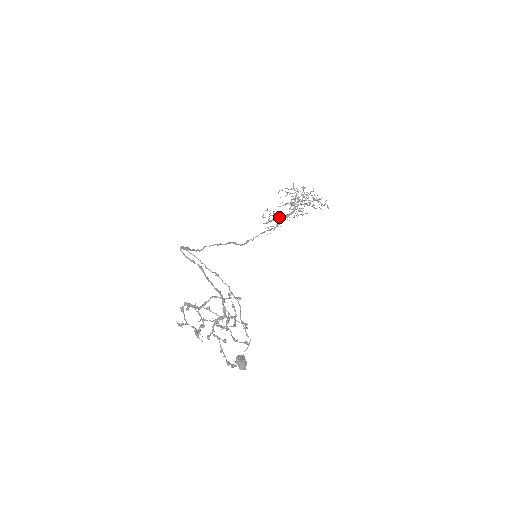
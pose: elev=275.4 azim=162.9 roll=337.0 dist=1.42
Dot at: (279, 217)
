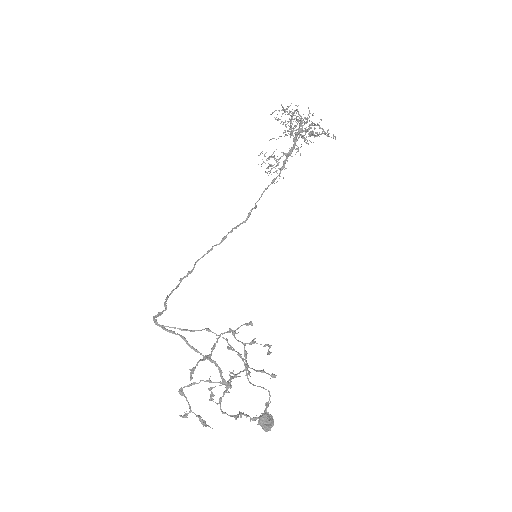
Dot at: (278, 163)
